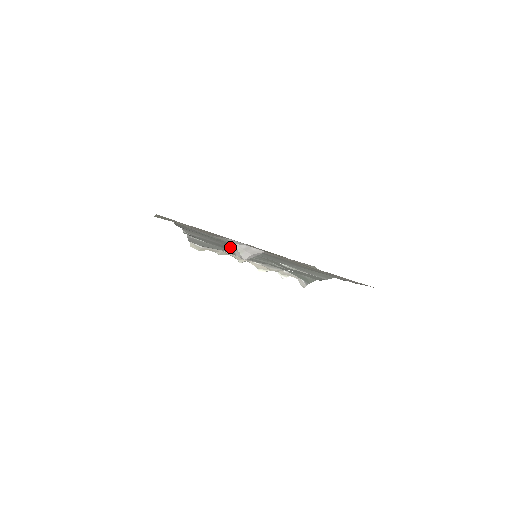
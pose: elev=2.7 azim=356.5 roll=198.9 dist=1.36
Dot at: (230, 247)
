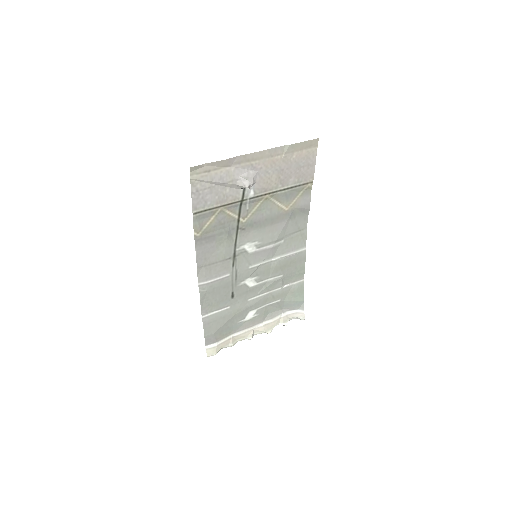
Dot at: (236, 275)
